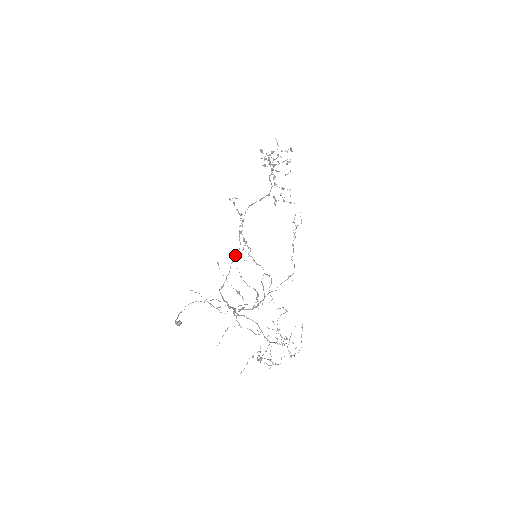
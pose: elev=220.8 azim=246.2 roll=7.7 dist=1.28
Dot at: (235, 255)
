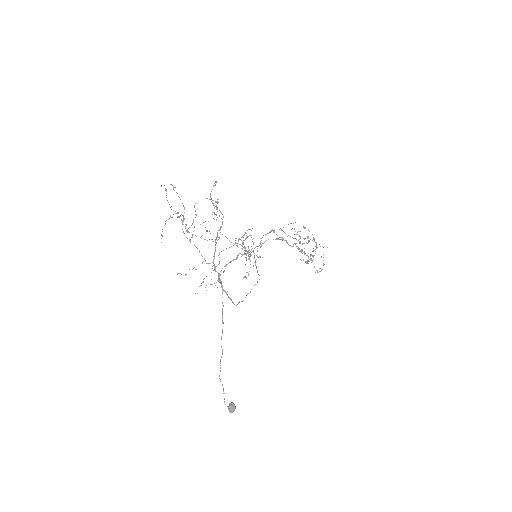
Dot at: occluded
